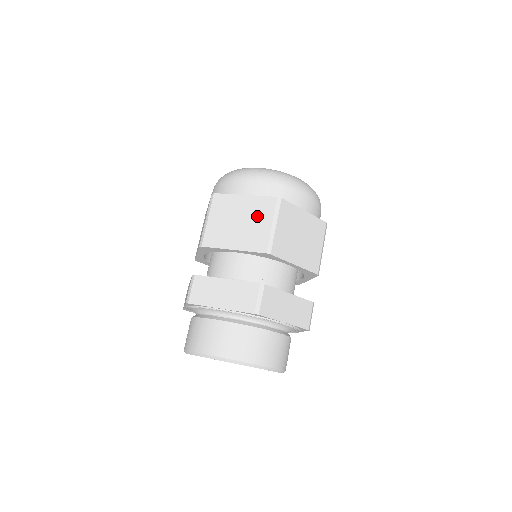
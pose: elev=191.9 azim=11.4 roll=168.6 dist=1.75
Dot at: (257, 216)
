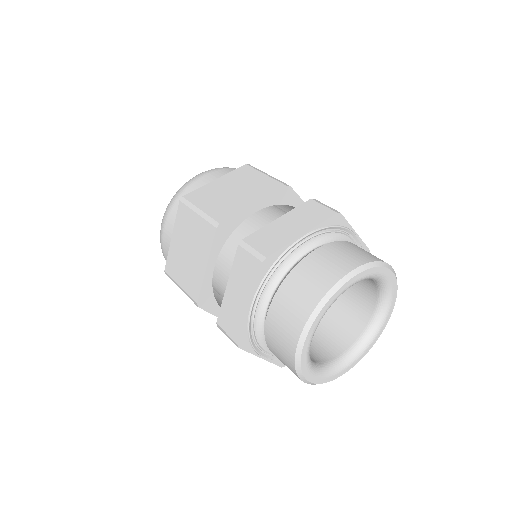
Dot at: (188, 229)
